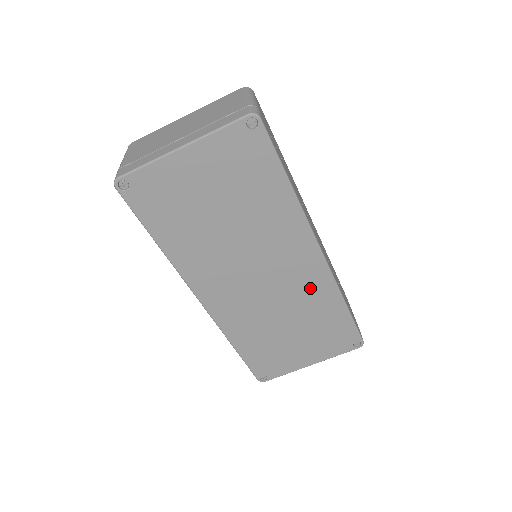
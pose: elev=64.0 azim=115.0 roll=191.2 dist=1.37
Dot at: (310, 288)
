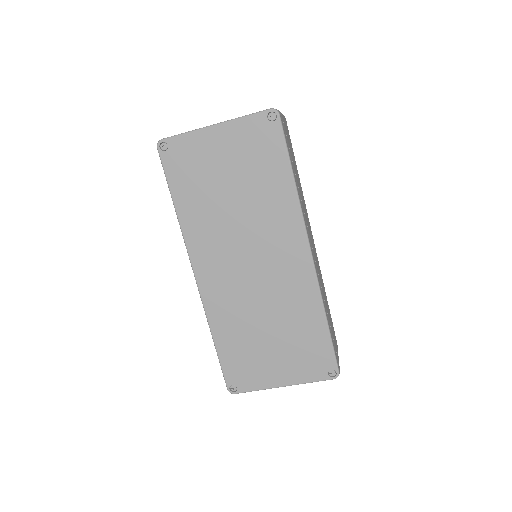
Dot at: (295, 289)
